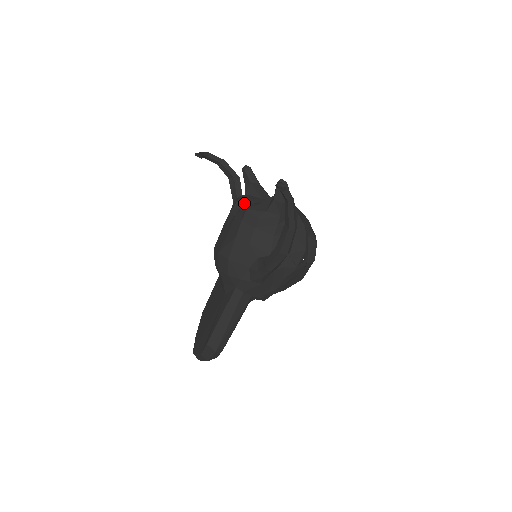
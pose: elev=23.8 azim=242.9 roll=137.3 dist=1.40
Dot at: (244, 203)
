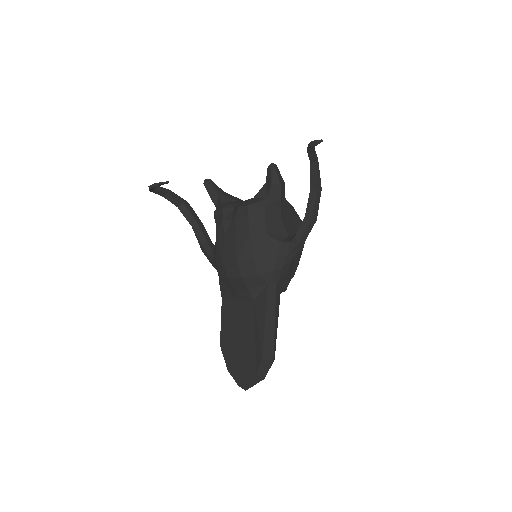
Dot at: (232, 207)
